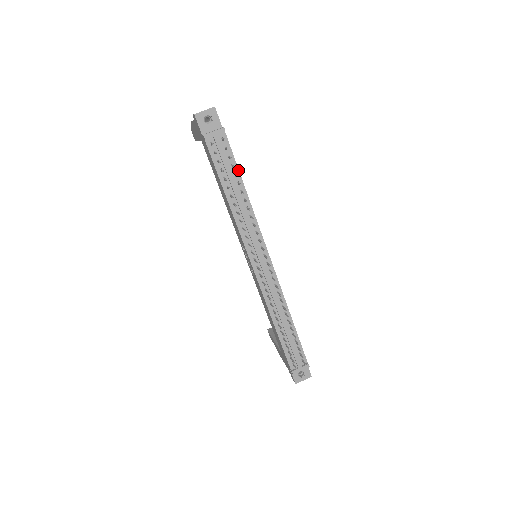
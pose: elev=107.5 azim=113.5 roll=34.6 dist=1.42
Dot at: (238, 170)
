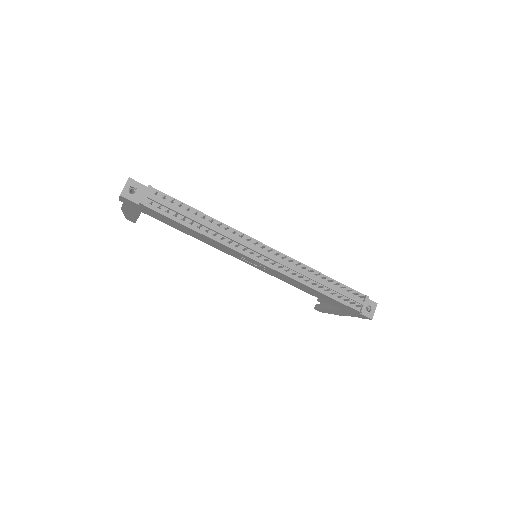
Dot at: (186, 205)
